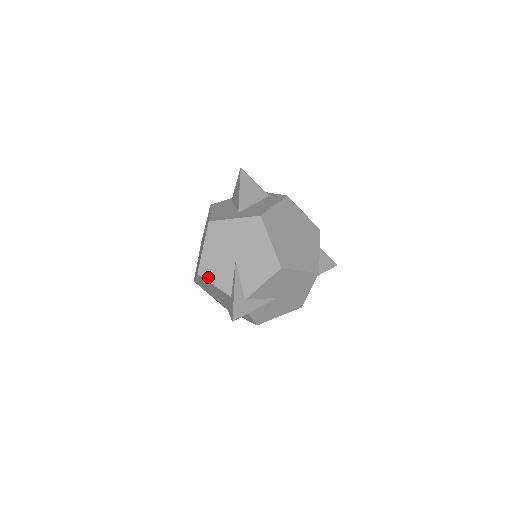
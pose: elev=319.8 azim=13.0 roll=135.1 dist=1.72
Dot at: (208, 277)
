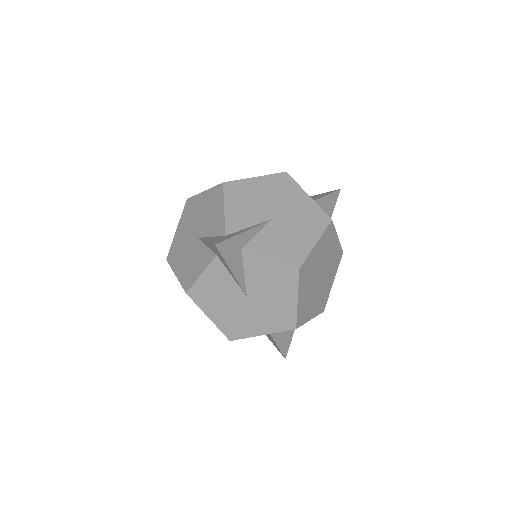
Dot at: (193, 280)
